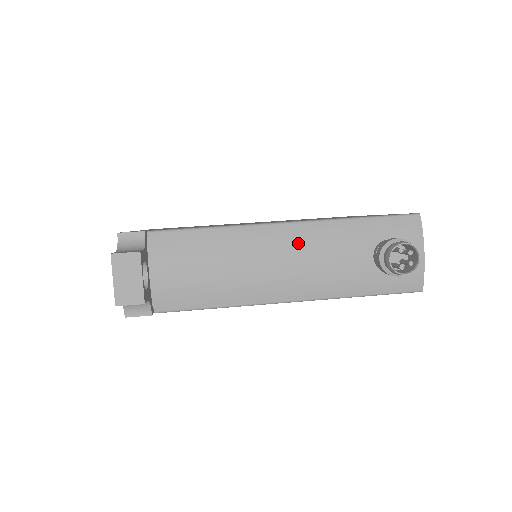
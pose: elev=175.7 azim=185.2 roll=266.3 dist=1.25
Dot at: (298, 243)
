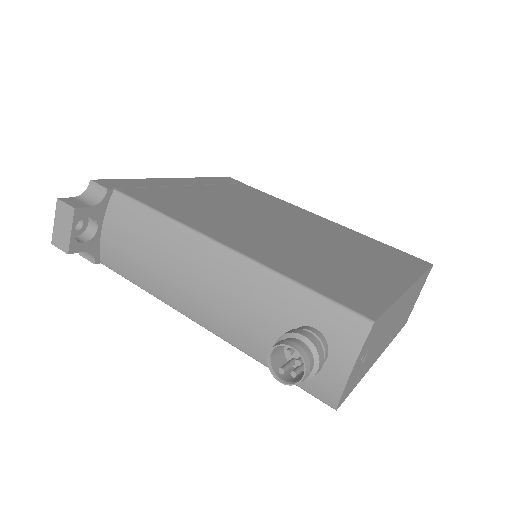
Dot at: (222, 274)
